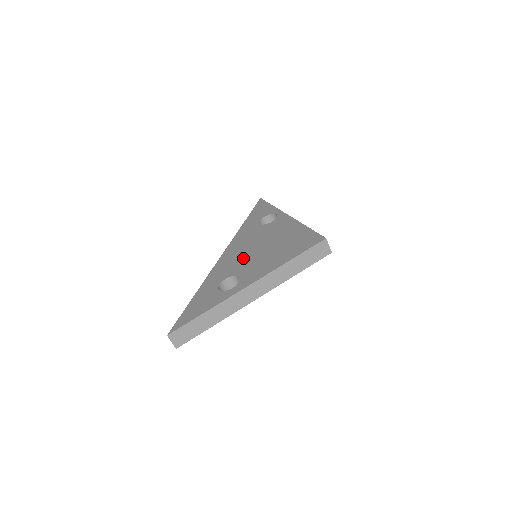
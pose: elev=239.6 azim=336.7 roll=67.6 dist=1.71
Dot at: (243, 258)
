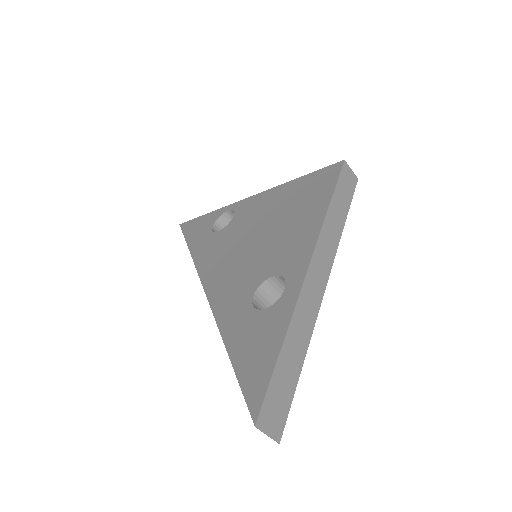
Dot at: (247, 262)
